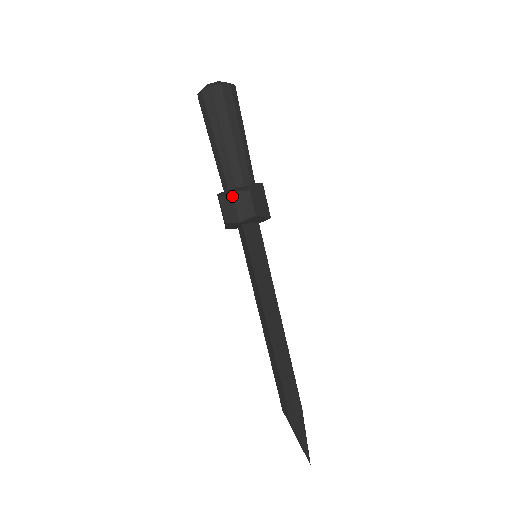
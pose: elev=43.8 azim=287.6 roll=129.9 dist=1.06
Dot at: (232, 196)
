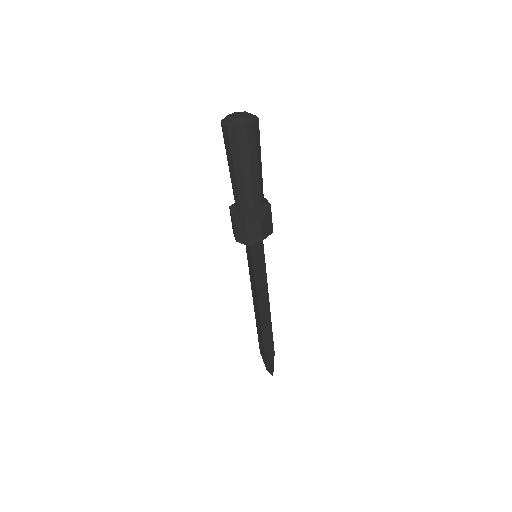
Dot at: (245, 226)
